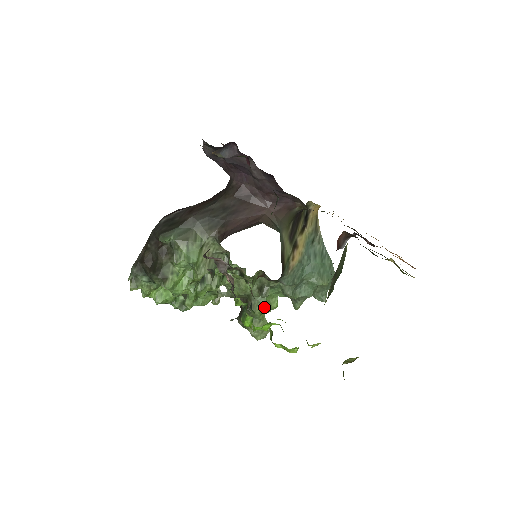
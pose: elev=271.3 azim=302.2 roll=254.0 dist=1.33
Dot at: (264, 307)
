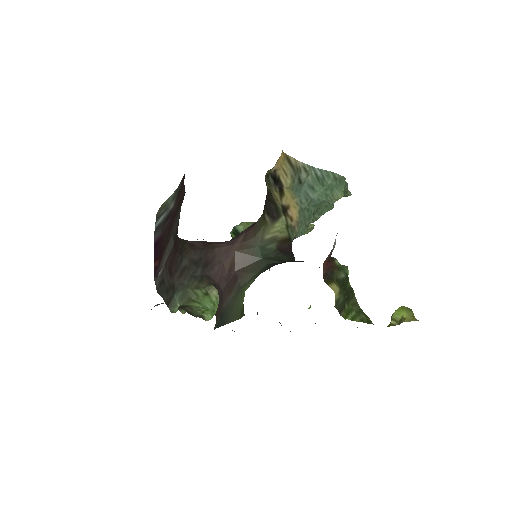
Dot at: occluded
